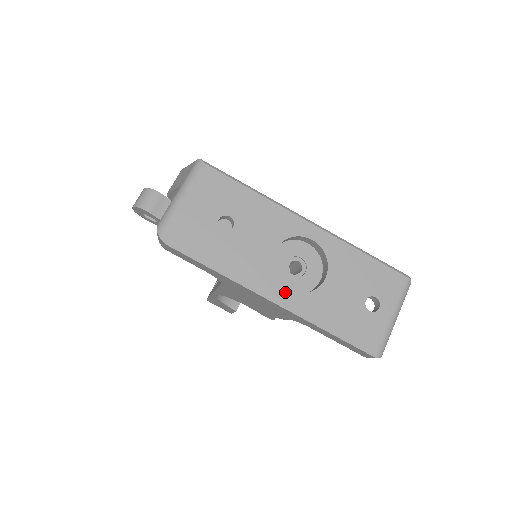
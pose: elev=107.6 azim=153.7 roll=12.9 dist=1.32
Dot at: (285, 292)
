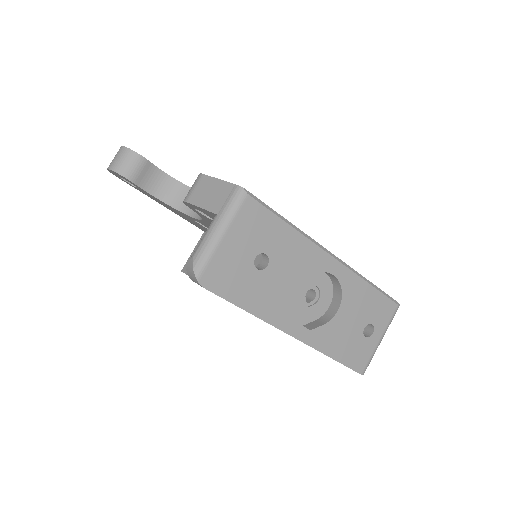
Dot at: occluded
